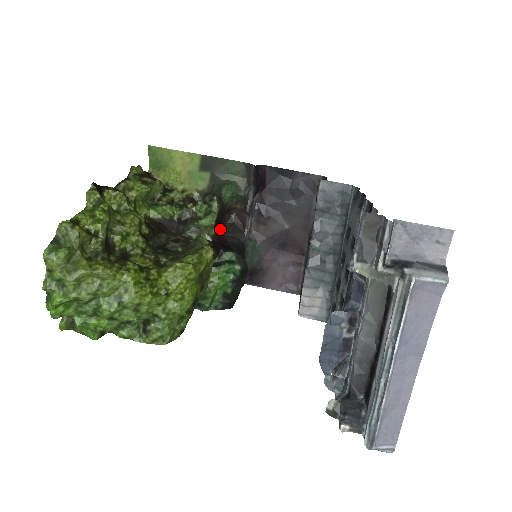
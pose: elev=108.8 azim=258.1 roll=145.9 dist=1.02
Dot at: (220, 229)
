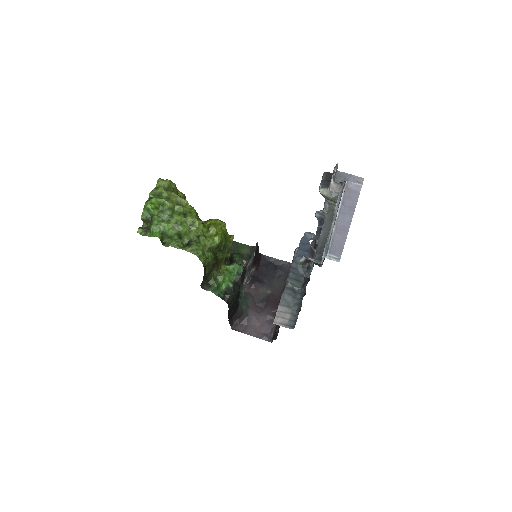
Dot at: occluded
